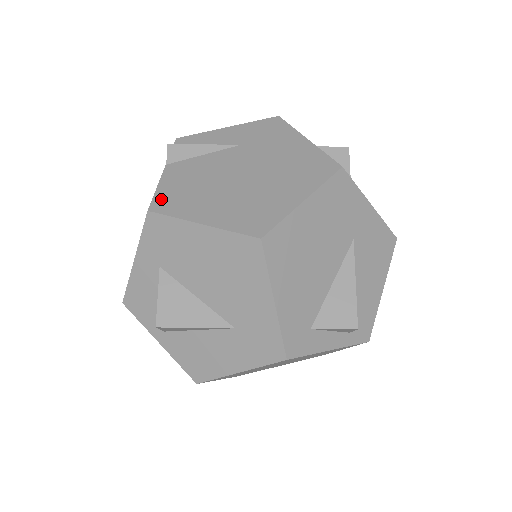
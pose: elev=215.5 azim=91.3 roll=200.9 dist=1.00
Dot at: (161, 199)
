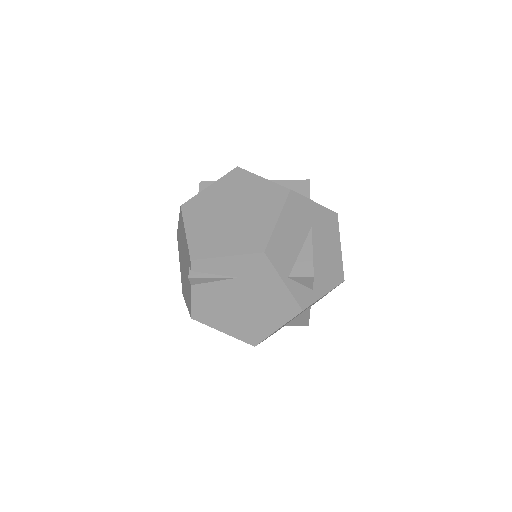
Dot at: (196, 312)
